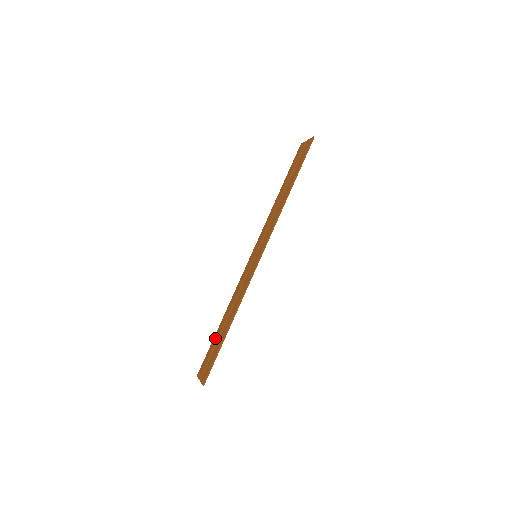
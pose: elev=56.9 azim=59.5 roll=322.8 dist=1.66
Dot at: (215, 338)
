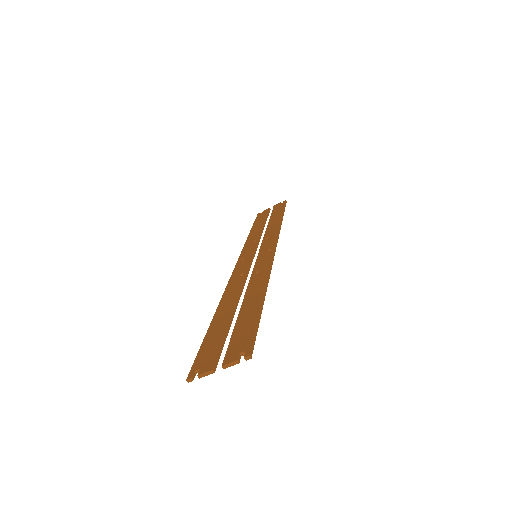
Dot at: (218, 324)
